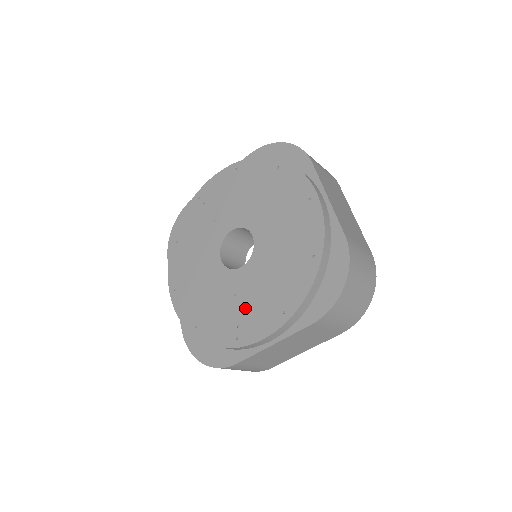
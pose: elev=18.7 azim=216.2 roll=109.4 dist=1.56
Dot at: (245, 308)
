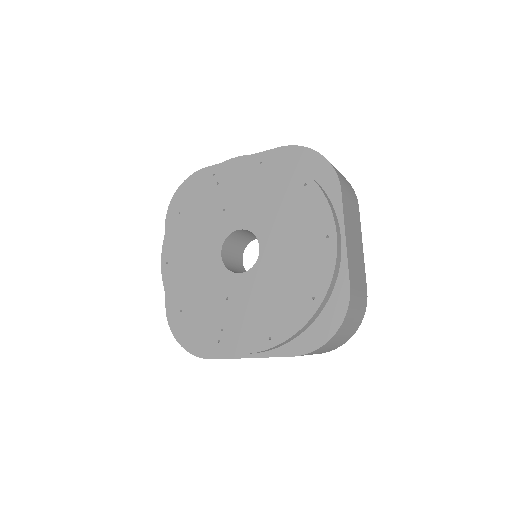
Dot at: (234, 316)
